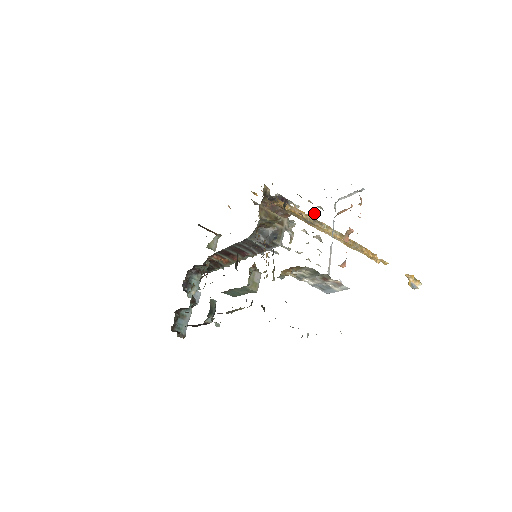
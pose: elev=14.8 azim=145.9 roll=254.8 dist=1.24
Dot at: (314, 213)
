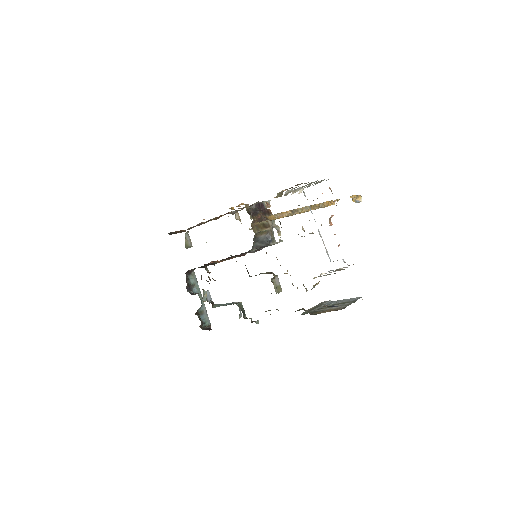
Dot at: occluded
